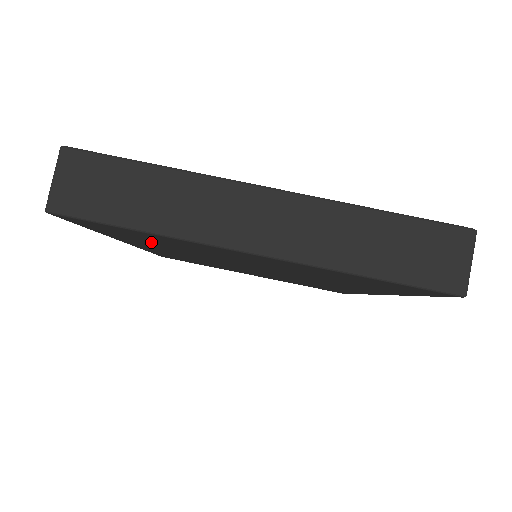
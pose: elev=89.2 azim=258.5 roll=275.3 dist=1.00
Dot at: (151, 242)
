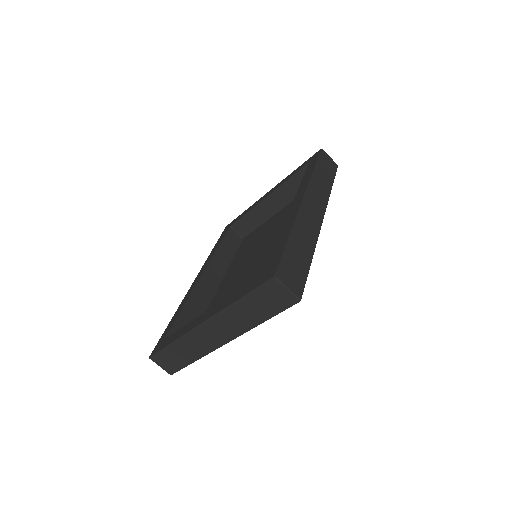
Dot at: occluded
